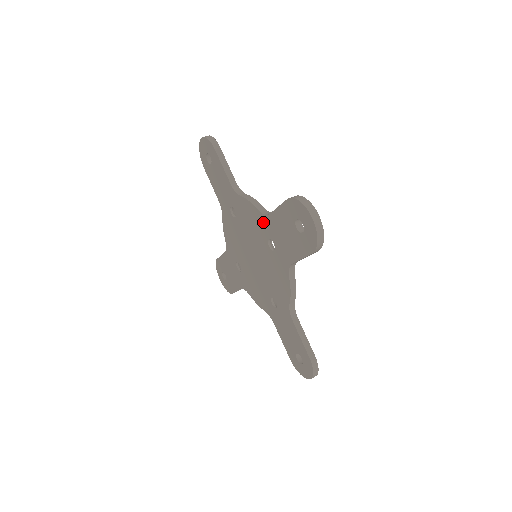
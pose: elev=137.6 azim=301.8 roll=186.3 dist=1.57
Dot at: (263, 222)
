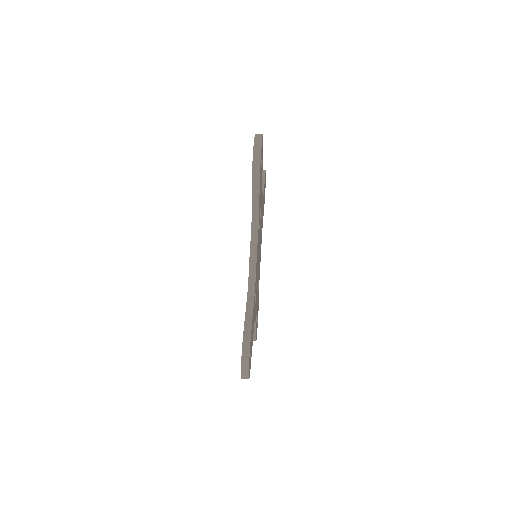
Dot at: occluded
